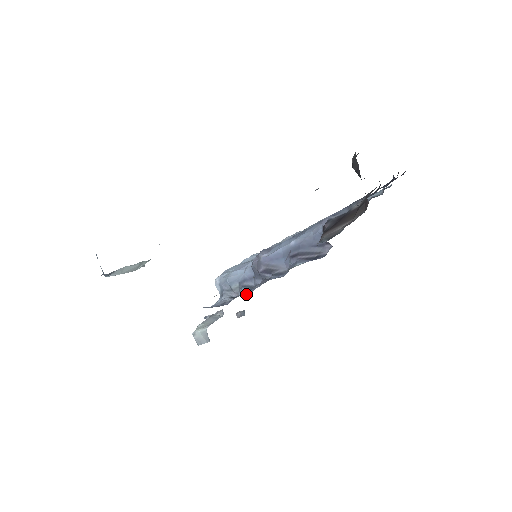
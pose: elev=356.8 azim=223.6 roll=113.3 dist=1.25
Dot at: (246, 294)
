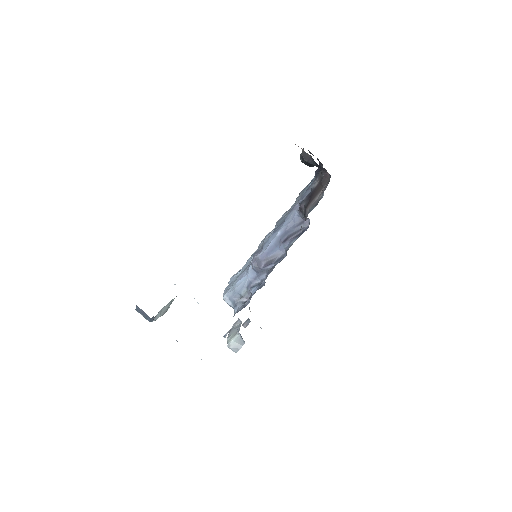
Dot at: (262, 286)
